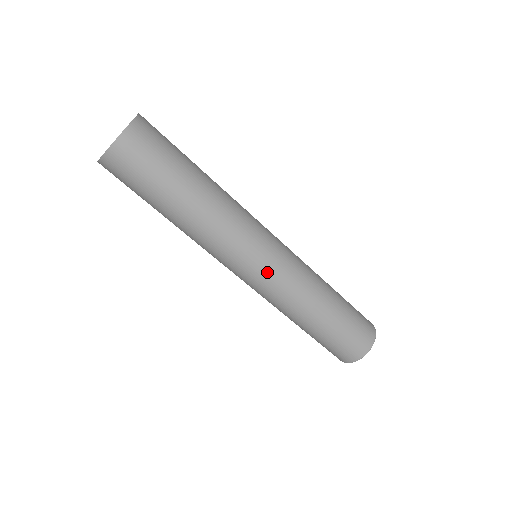
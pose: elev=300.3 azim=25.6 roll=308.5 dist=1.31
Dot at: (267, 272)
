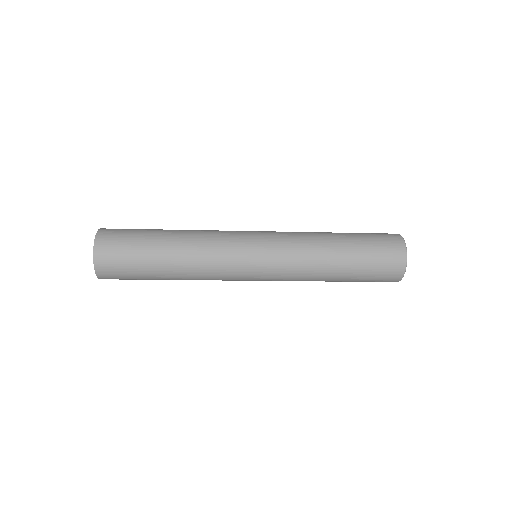
Dot at: (265, 272)
